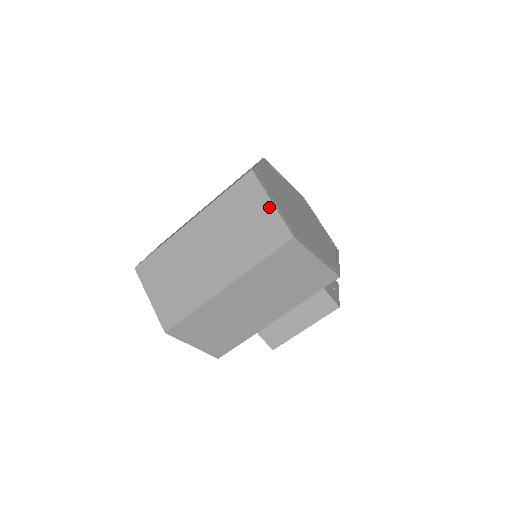
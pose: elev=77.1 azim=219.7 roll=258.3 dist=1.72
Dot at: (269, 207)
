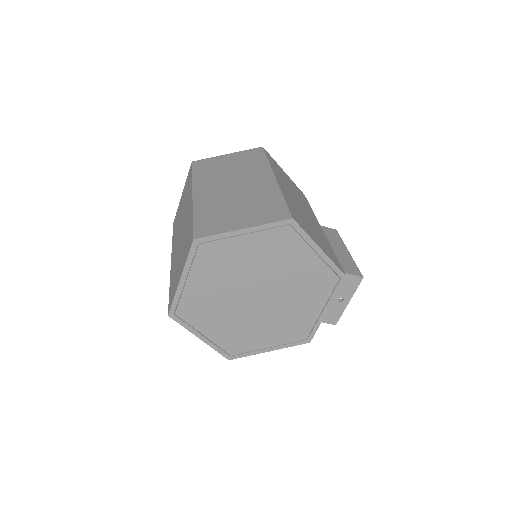
Dot at: occluded
